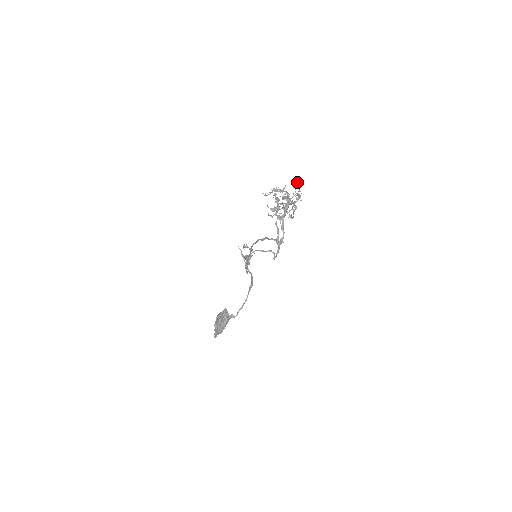
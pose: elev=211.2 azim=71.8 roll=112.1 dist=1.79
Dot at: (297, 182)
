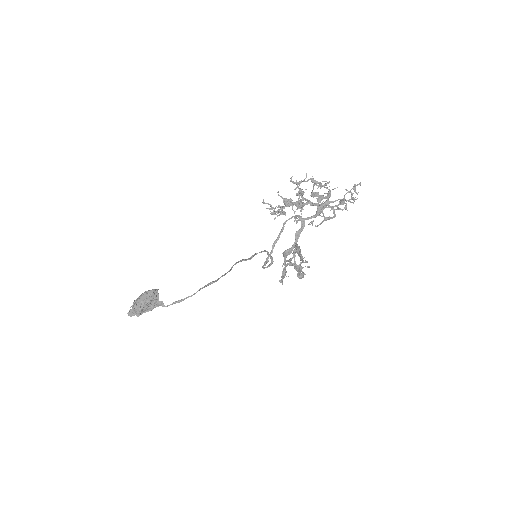
Dot at: (356, 185)
